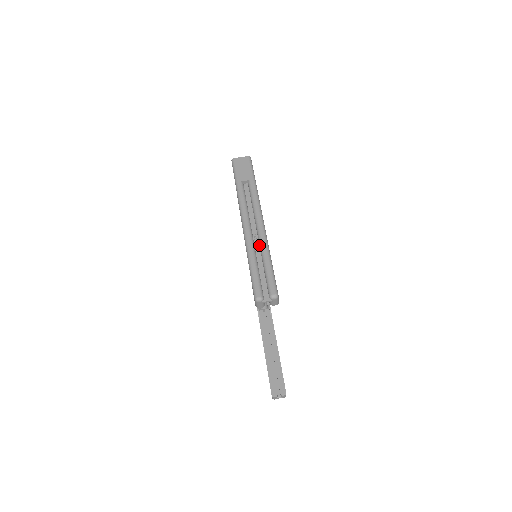
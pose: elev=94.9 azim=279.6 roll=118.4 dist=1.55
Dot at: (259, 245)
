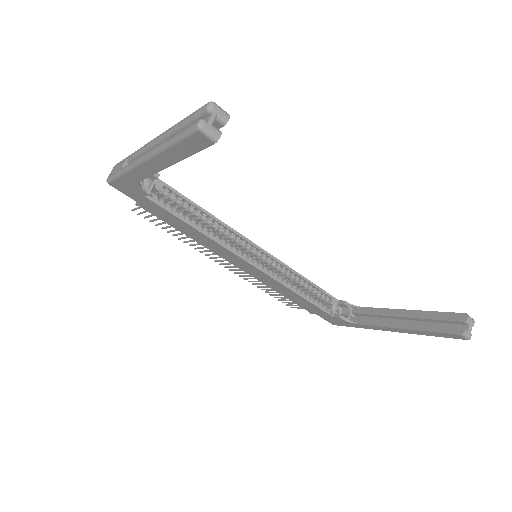
Dot at: occluded
